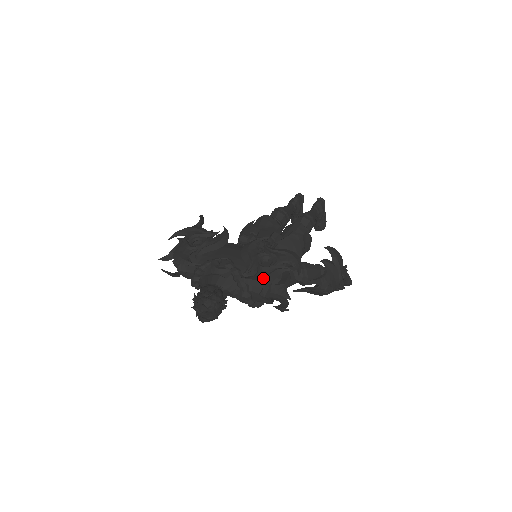
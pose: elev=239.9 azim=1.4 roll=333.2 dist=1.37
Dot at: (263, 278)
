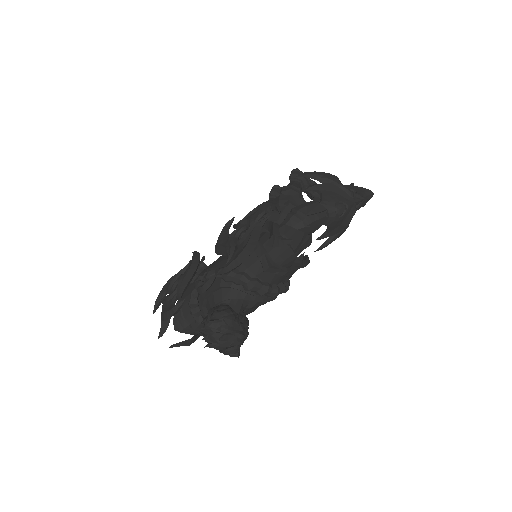
Dot at: (244, 247)
